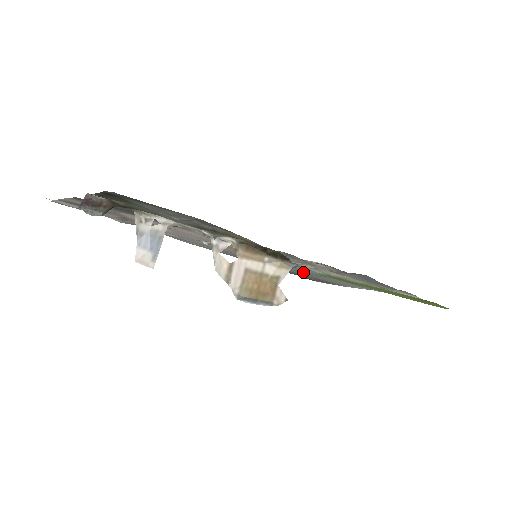
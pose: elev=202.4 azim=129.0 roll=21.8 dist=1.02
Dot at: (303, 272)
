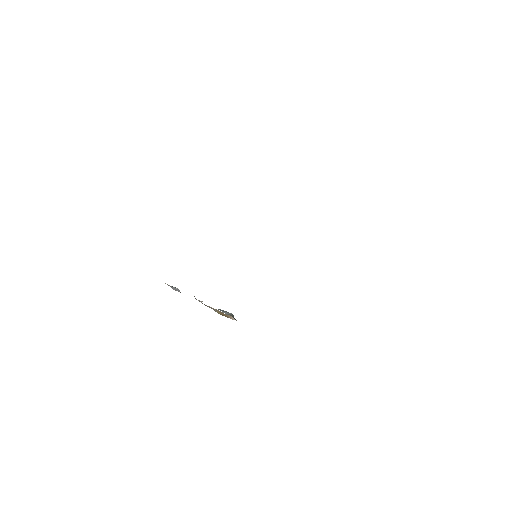
Dot at: occluded
